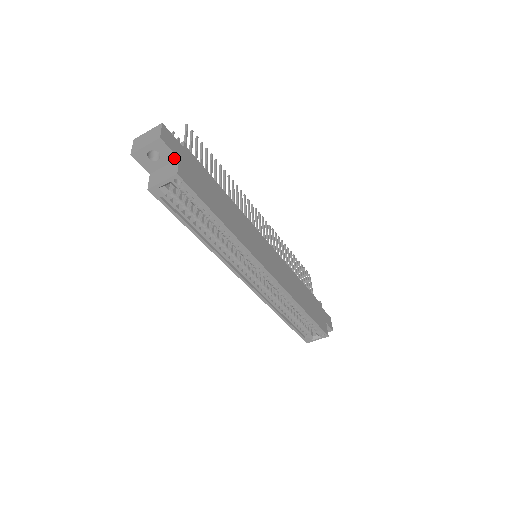
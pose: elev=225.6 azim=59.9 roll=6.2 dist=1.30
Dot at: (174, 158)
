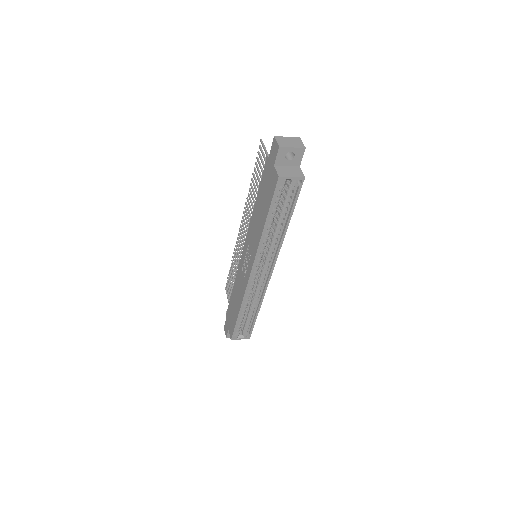
Dot at: (298, 165)
